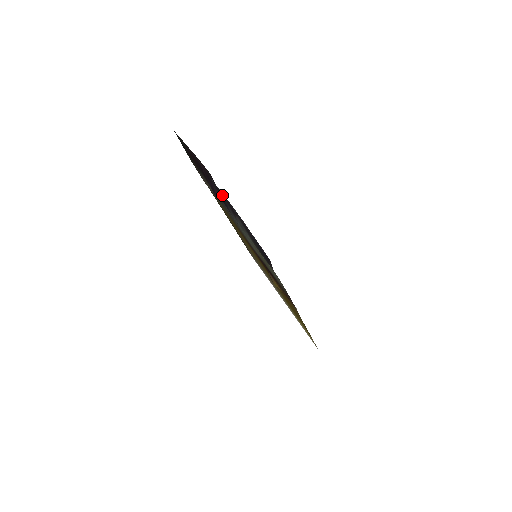
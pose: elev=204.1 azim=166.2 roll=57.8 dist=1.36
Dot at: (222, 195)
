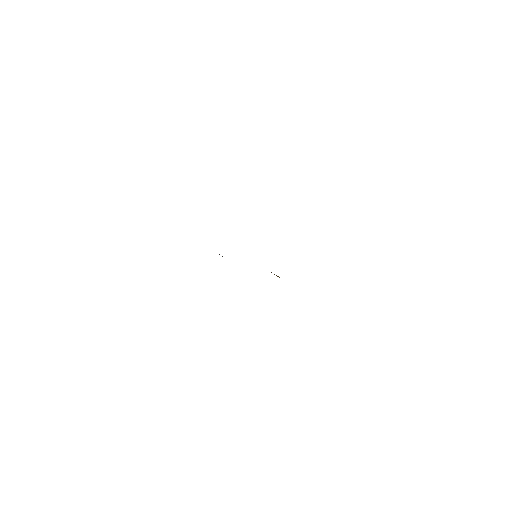
Dot at: occluded
